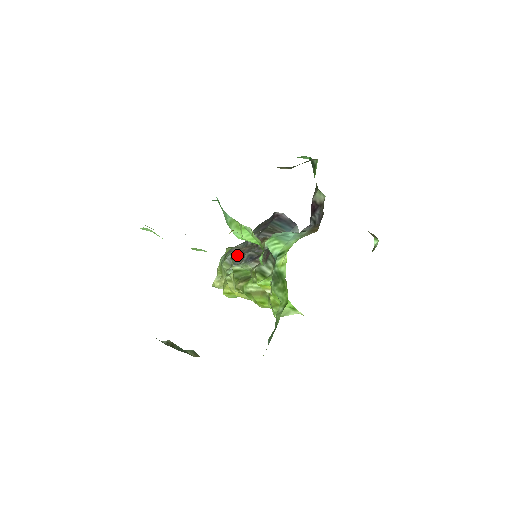
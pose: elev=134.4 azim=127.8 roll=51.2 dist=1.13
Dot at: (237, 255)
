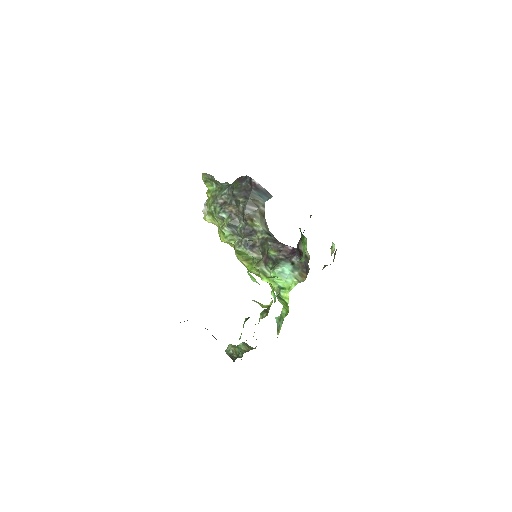
Dot at: (227, 215)
